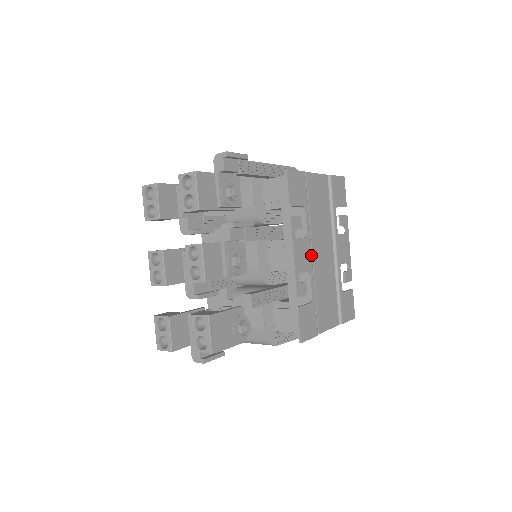
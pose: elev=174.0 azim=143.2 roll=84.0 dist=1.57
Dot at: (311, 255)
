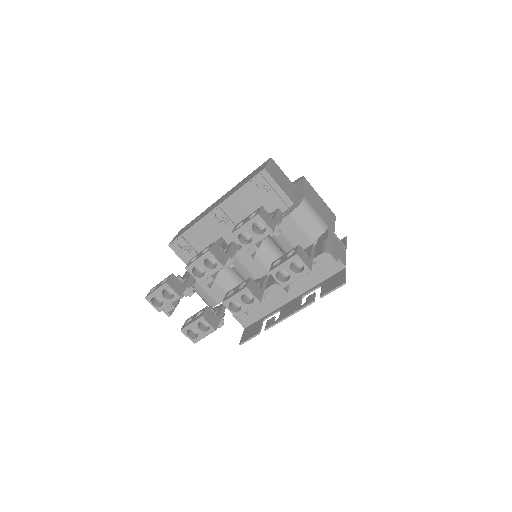
Dot at: occluded
